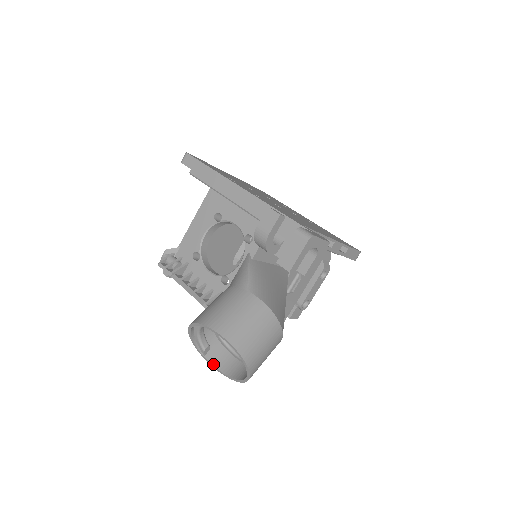
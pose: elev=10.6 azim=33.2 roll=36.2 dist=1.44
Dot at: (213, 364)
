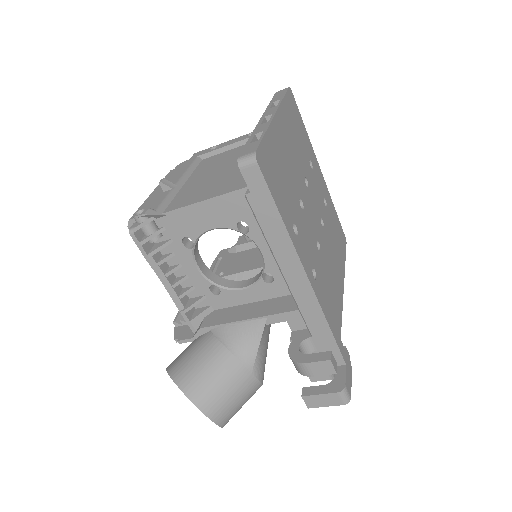
Dot at: occluded
